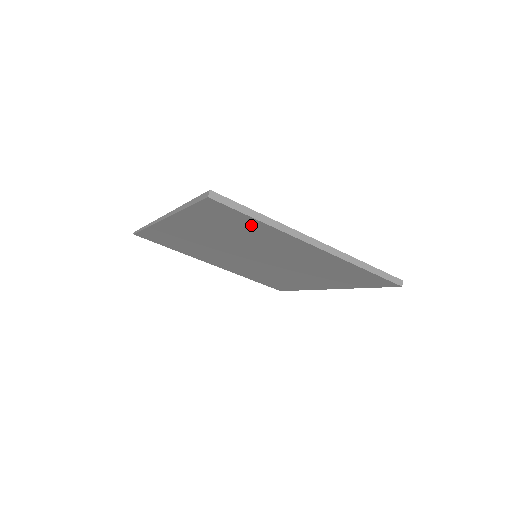
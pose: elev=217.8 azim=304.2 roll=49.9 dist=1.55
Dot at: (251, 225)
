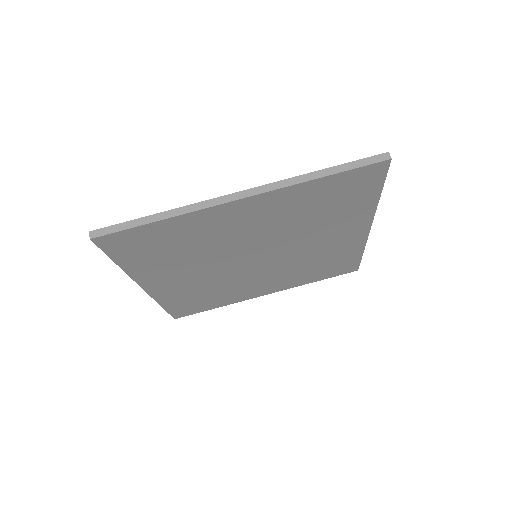
Dot at: (167, 232)
